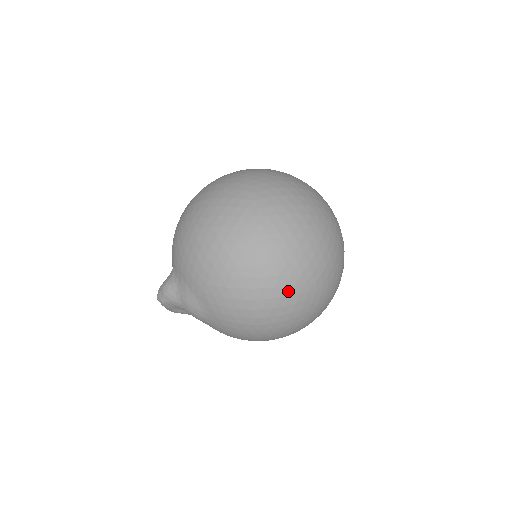
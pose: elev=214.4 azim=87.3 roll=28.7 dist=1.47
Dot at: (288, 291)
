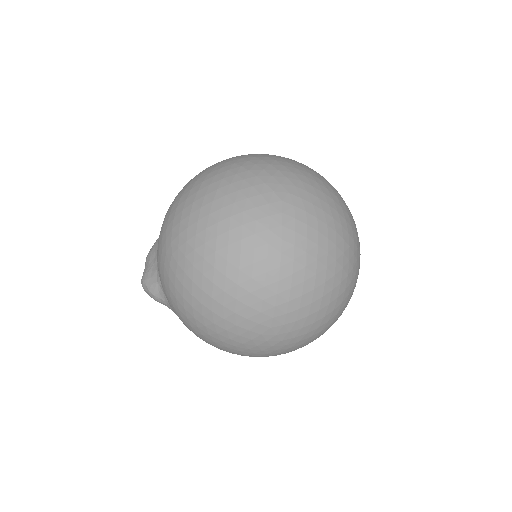
Dot at: occluded
